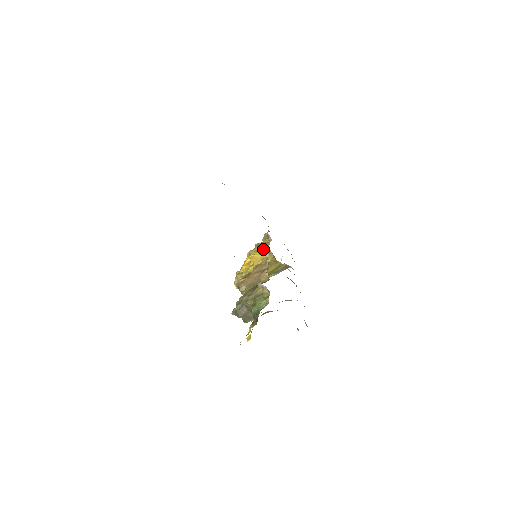
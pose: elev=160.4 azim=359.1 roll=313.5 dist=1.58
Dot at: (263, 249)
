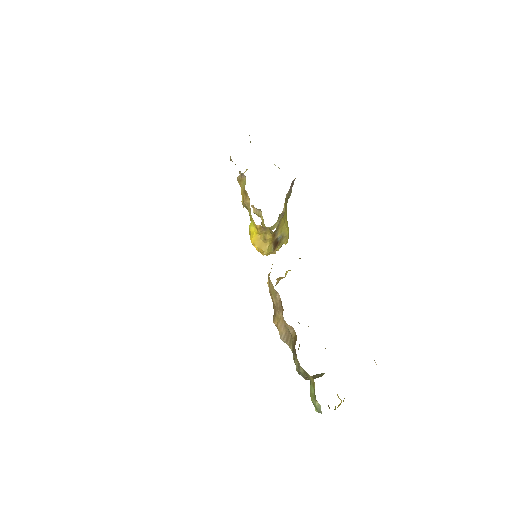
Dot at: occluded
